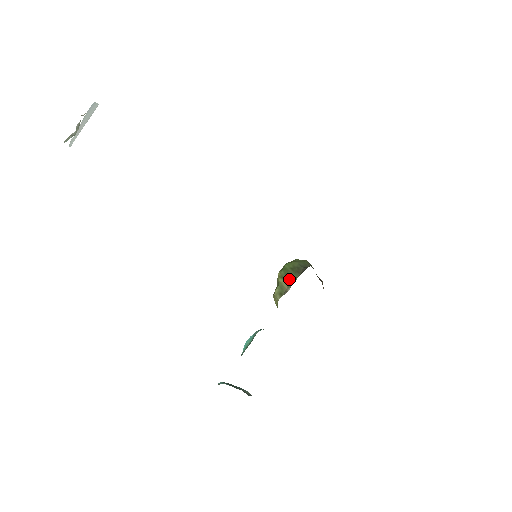
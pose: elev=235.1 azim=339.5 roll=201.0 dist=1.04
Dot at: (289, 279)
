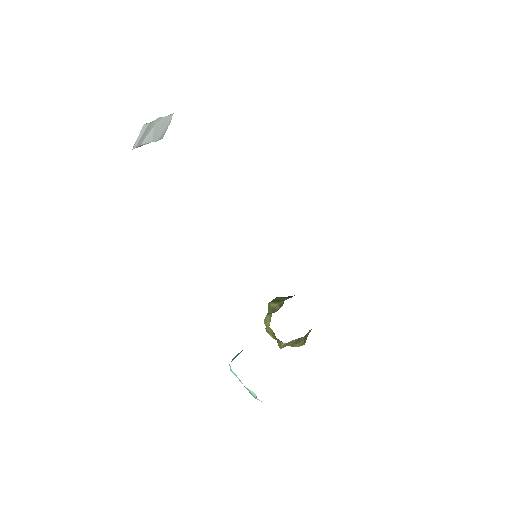
Dot at: (281, 301)
